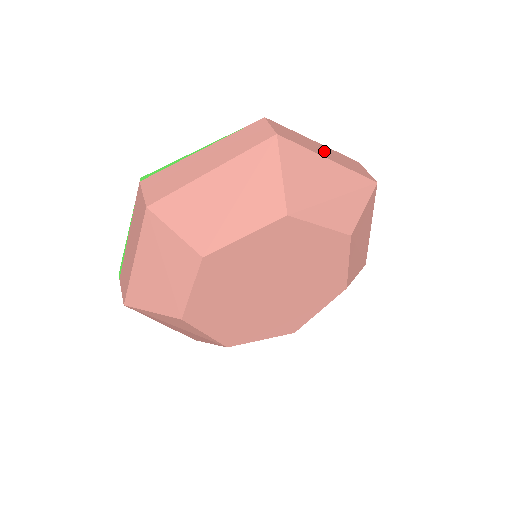
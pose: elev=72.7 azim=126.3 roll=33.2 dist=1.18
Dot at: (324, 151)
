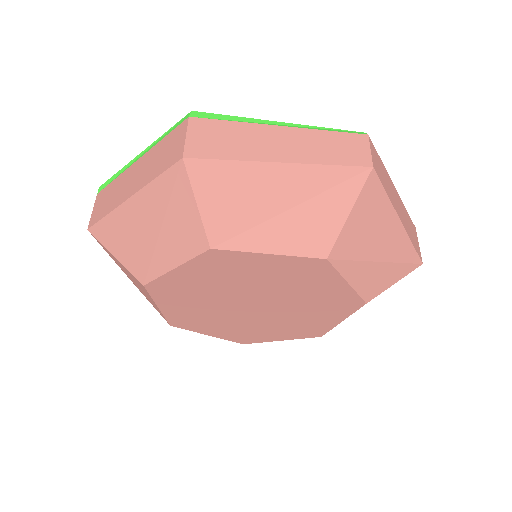
Dot at: (398, 205)
